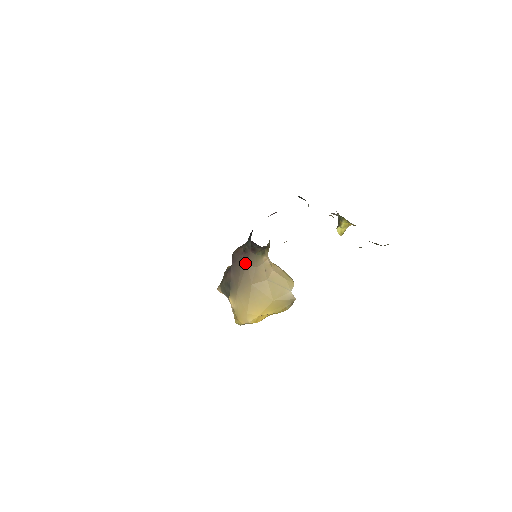
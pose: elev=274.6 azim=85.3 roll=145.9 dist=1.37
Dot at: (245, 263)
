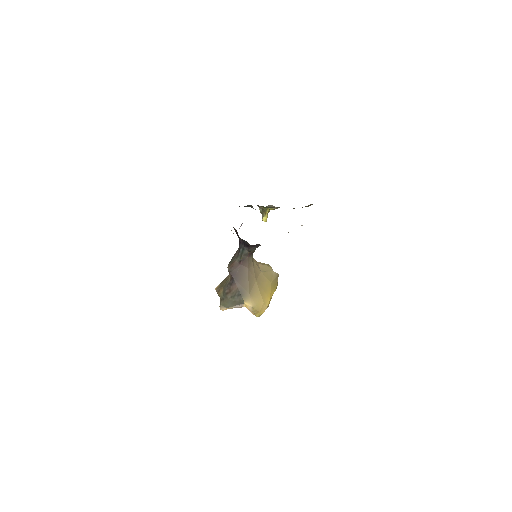
Dot at: (246, 269)
